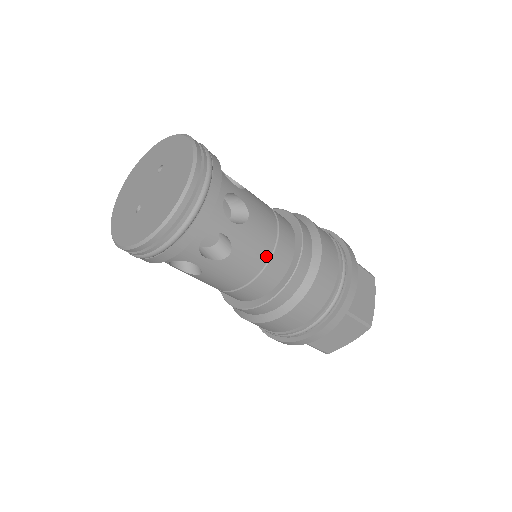
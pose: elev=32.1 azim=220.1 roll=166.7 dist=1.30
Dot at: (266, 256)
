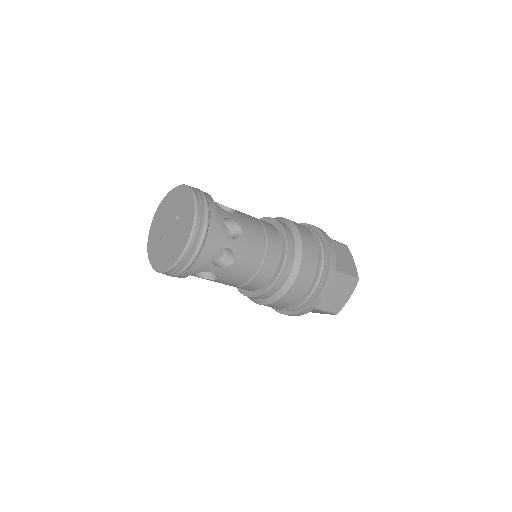
Dot at: (246, 280)
